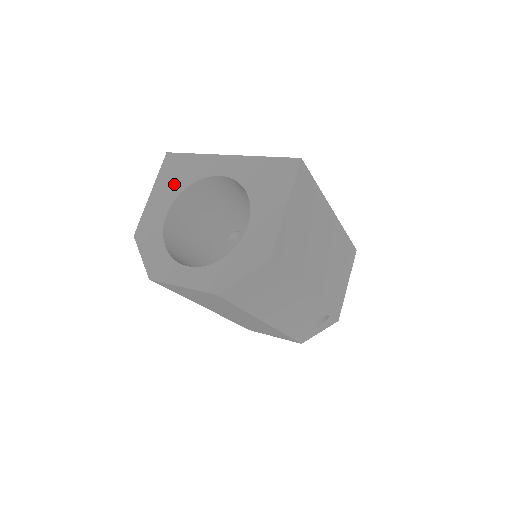
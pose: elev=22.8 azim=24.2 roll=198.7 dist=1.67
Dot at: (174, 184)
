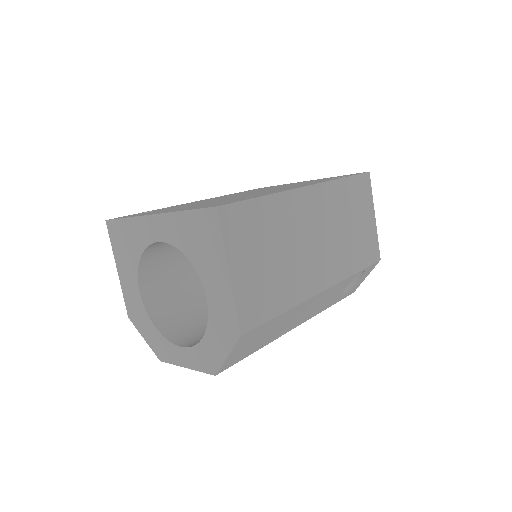
Dot at: (128, 257)
